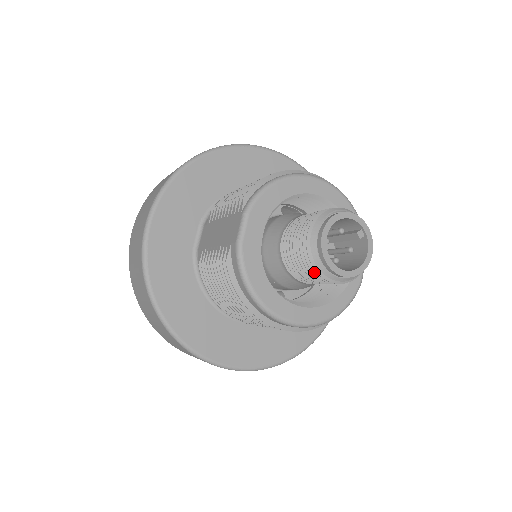
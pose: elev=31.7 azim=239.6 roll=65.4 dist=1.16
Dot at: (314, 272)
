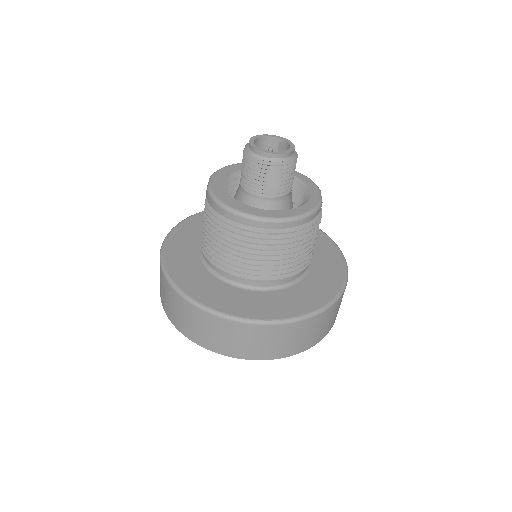
Dot at: (256, 166)
